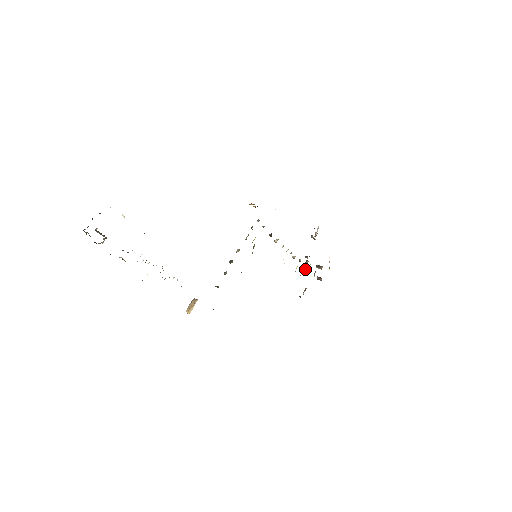
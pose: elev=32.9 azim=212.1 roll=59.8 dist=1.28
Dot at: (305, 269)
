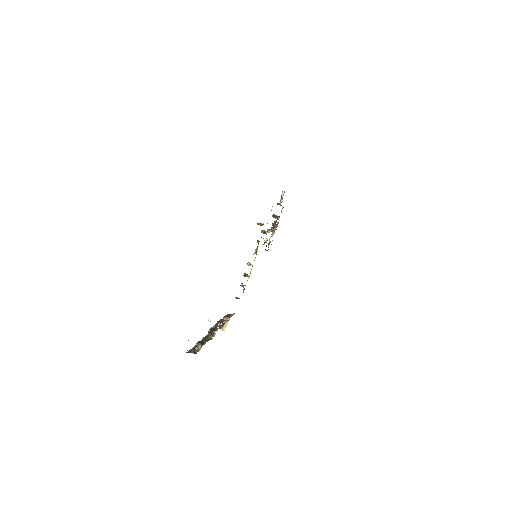
Dot at: occluded
